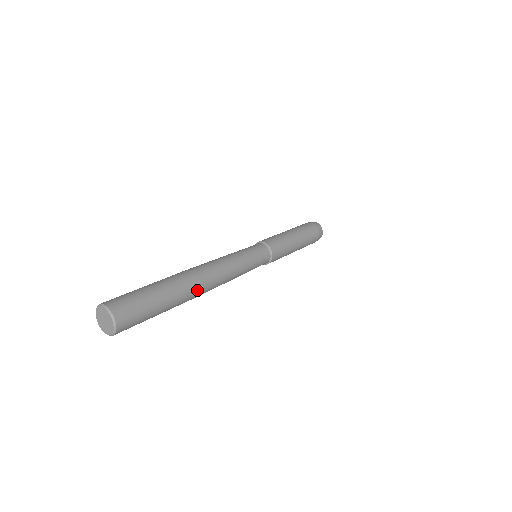
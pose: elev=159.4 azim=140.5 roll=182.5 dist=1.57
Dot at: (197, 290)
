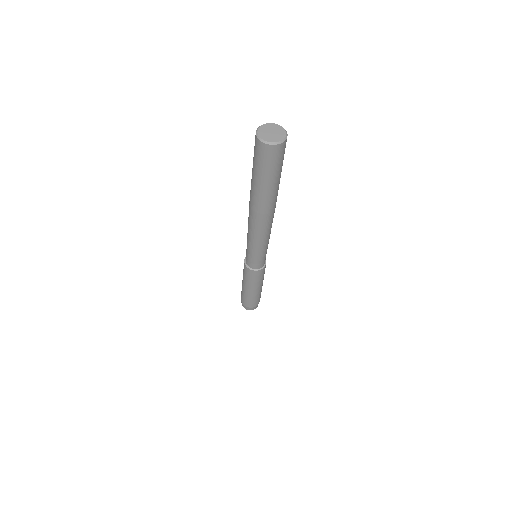
Dot at: occluded
